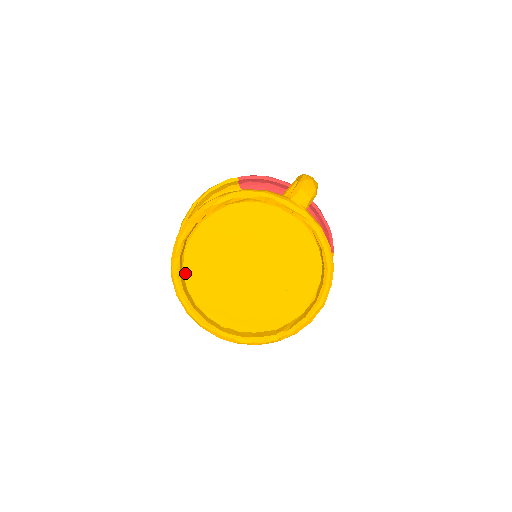
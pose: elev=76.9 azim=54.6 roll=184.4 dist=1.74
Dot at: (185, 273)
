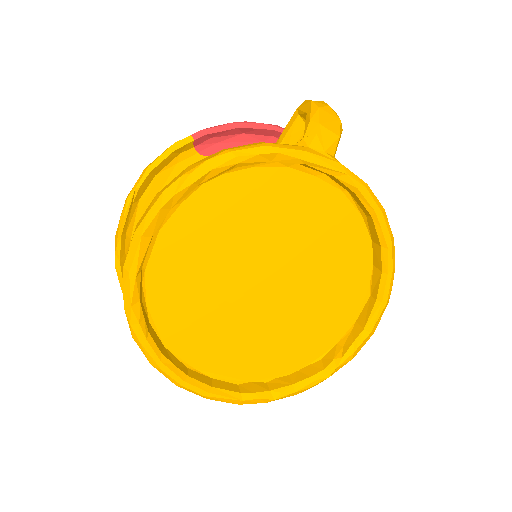
Dot at: (154, 322)
